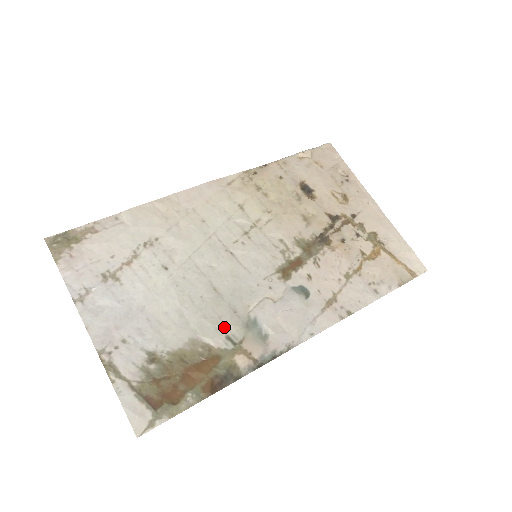
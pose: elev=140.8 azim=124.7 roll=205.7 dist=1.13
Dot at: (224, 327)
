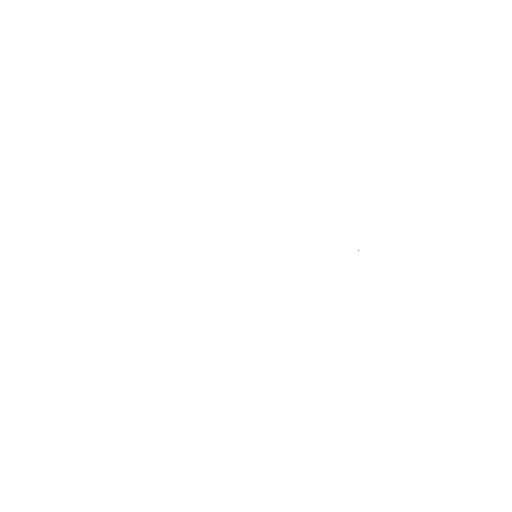
Dot at: occluded
